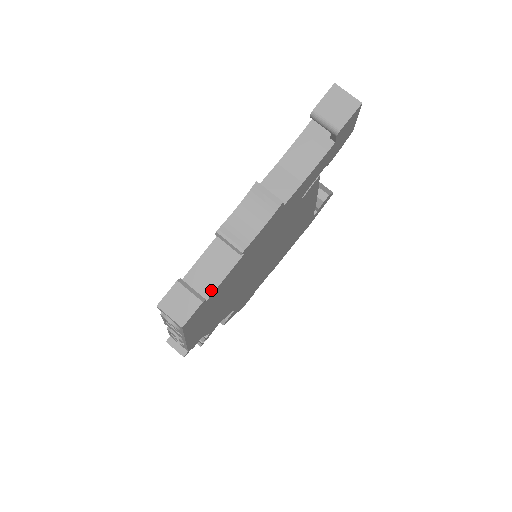
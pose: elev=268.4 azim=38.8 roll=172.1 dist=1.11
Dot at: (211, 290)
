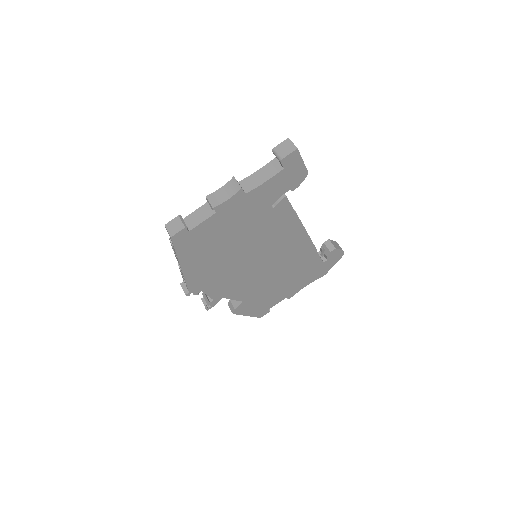
Dot at: (194, 226)
